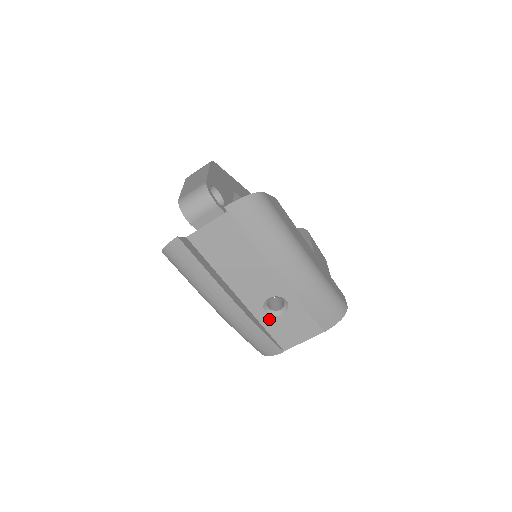
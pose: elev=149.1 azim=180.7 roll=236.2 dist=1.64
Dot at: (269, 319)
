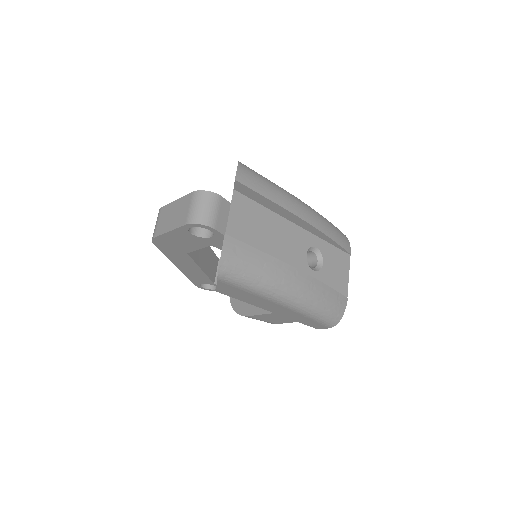
Dot at: (320, 275)
